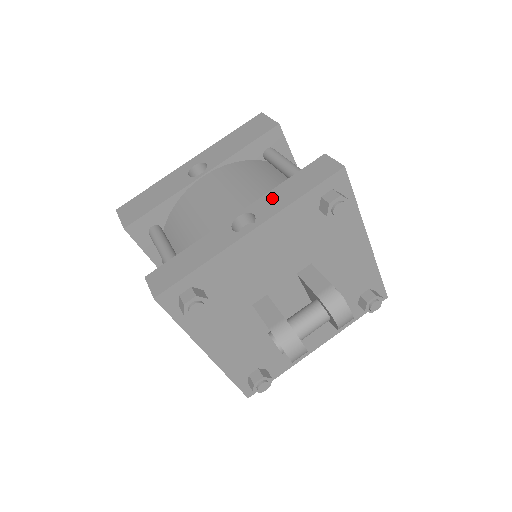
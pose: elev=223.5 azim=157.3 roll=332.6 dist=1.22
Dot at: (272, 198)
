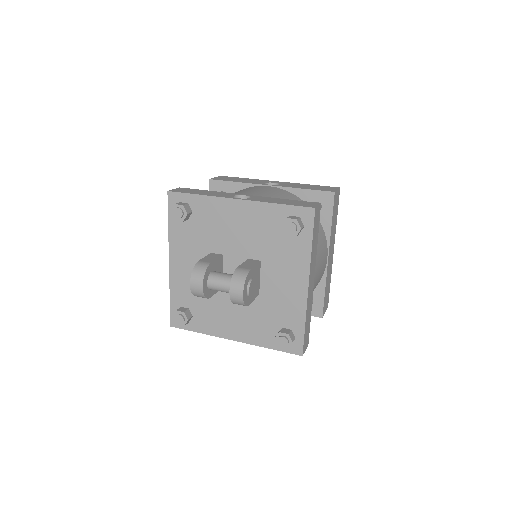
Dot at: (268, 199)
